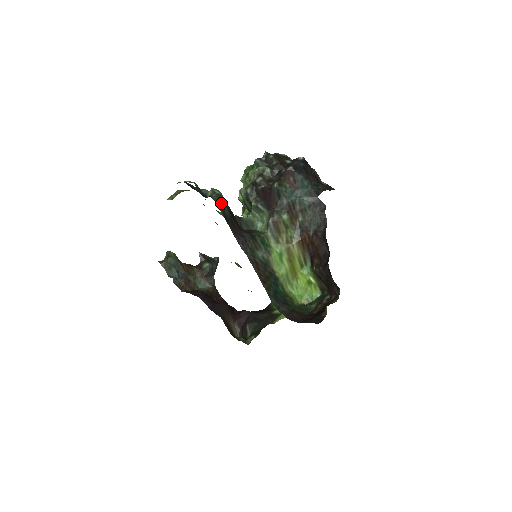
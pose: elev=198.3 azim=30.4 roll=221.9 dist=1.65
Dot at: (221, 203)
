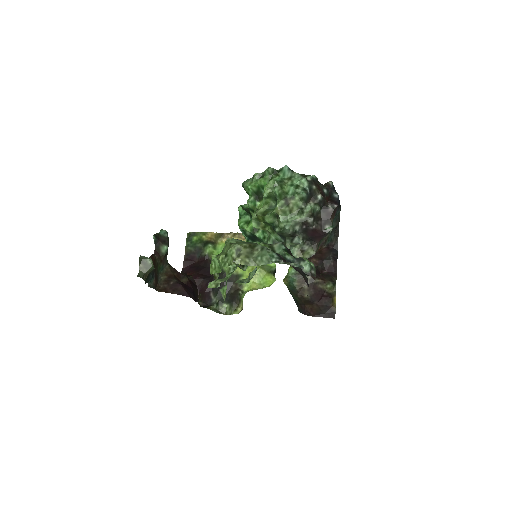
Dot at: occluded
